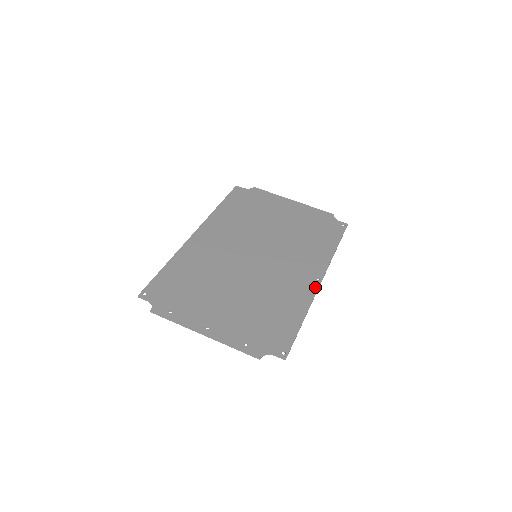
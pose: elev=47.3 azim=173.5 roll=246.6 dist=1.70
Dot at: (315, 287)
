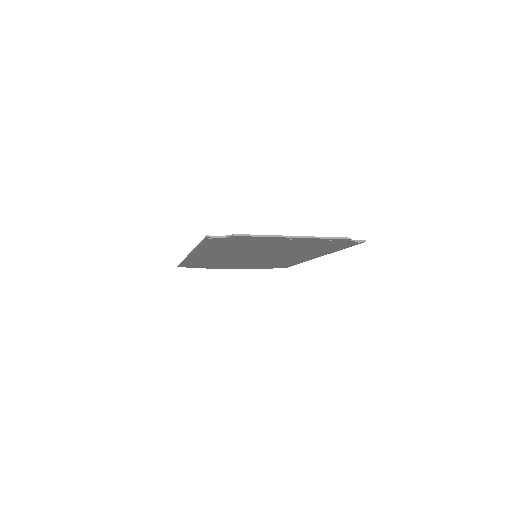
Dot at: occluded
